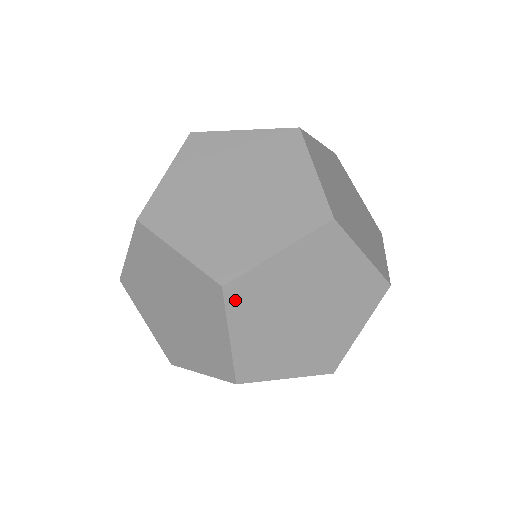
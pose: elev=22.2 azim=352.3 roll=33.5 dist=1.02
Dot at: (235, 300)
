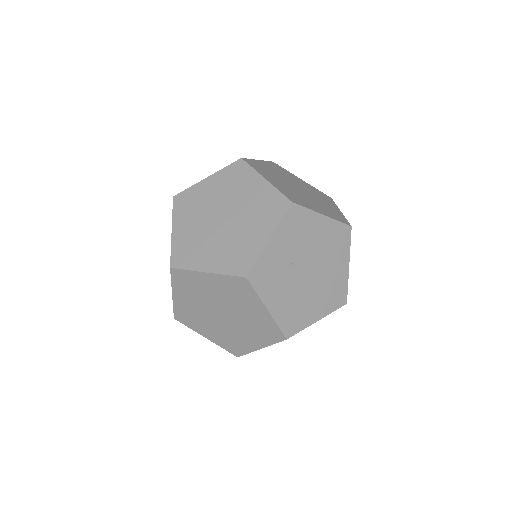
Dot at: (179, 205)
